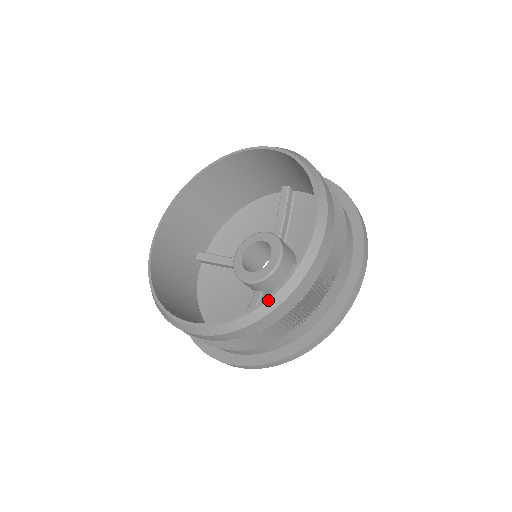
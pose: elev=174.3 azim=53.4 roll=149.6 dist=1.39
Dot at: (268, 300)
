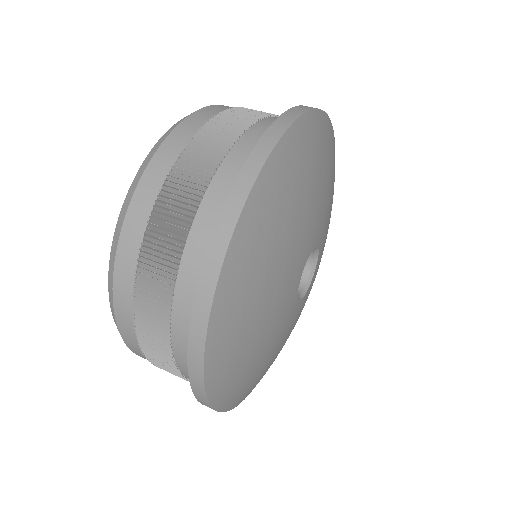
Dot at: (112, 242)
